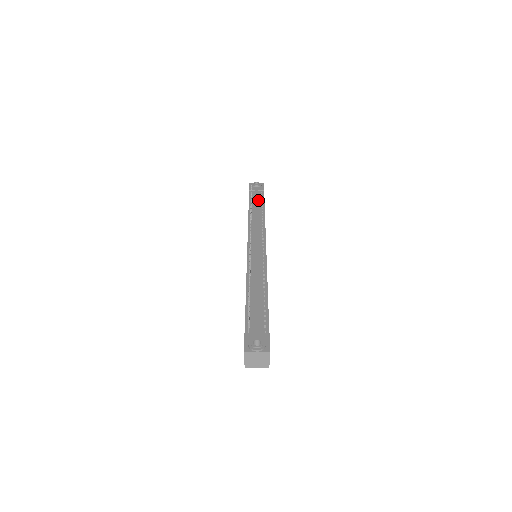
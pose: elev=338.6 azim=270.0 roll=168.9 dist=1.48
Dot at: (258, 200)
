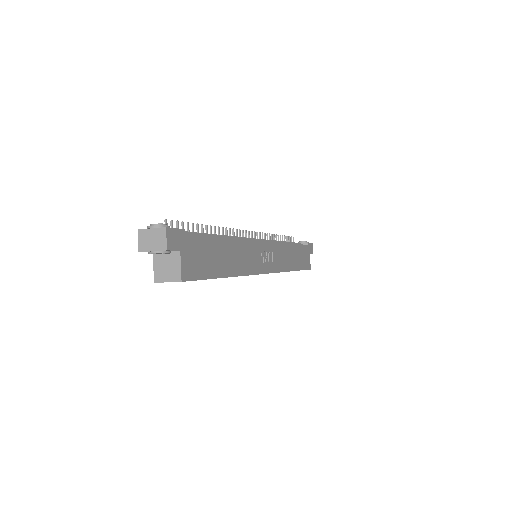
Dot at: occluded
